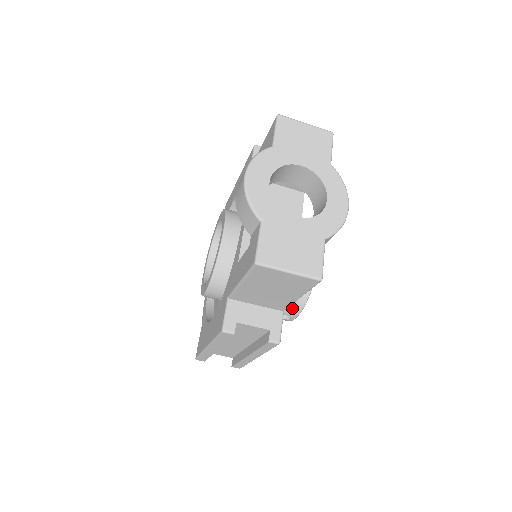
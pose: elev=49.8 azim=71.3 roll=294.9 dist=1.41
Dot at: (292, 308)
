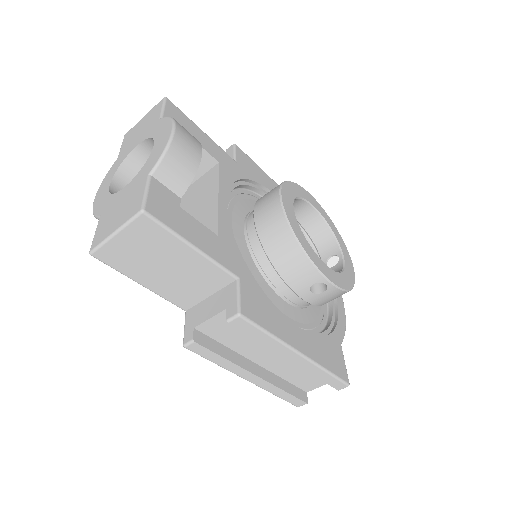
Dot at: (301, 271)
